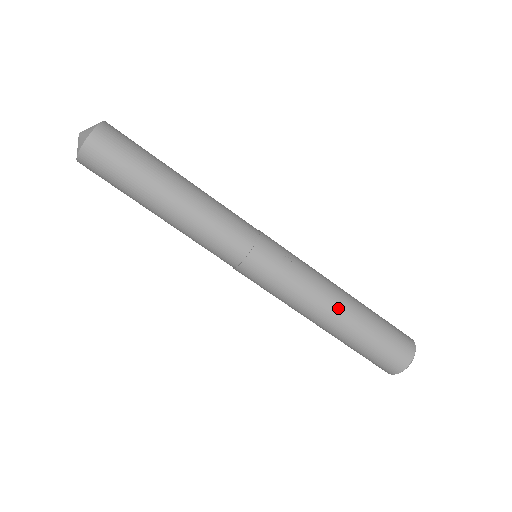
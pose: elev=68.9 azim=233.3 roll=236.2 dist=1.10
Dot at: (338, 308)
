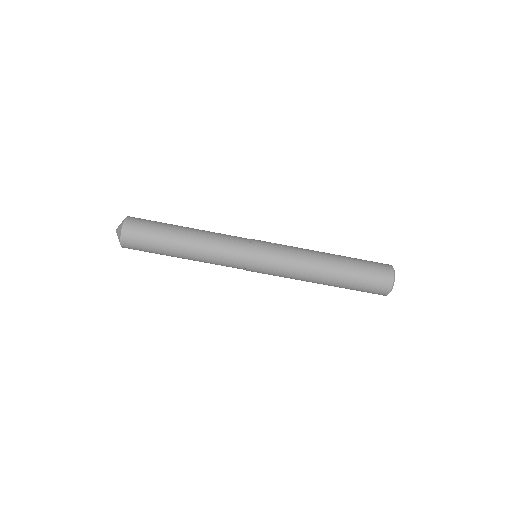
Dot at: (324, 258)
